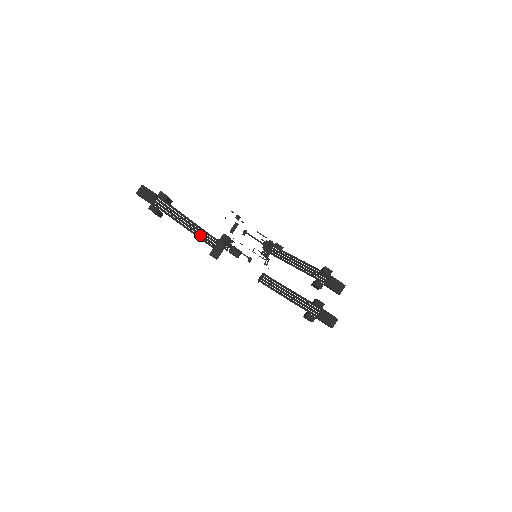
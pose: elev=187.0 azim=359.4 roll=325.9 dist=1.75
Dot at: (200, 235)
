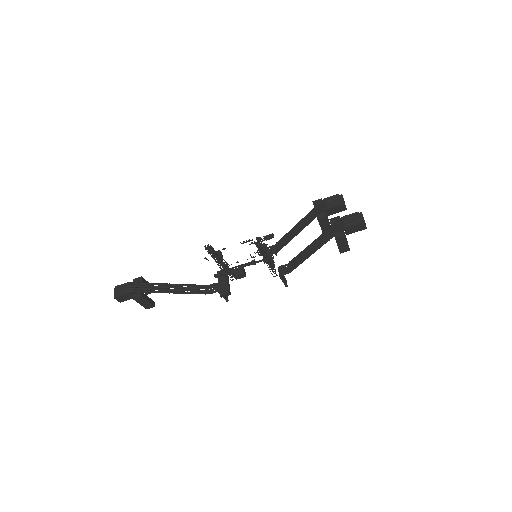
Dot at: (199, 291)
